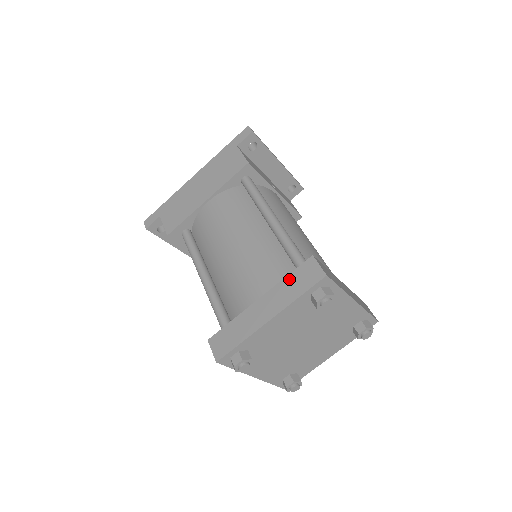
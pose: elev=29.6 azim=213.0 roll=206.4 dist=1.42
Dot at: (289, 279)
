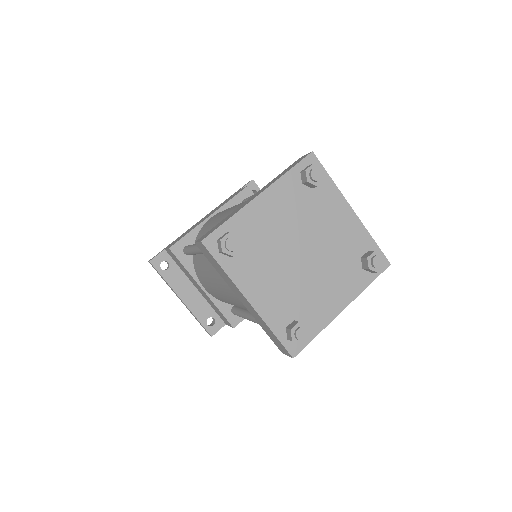
Dot at: (279, 175)
